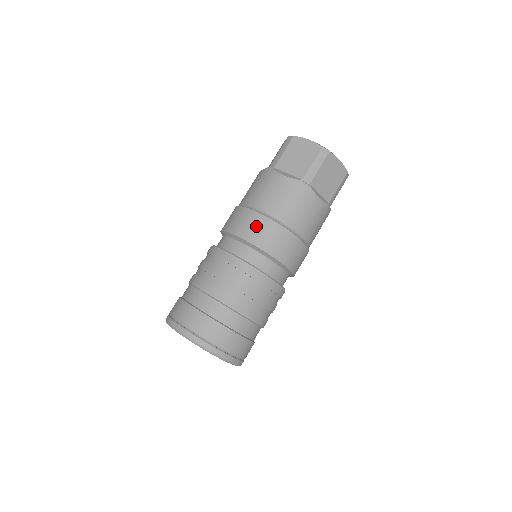
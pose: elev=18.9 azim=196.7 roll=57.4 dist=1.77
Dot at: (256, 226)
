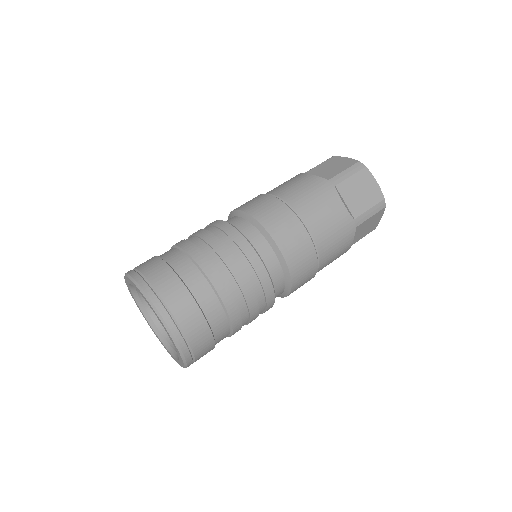
Dot at: (297, 240)
